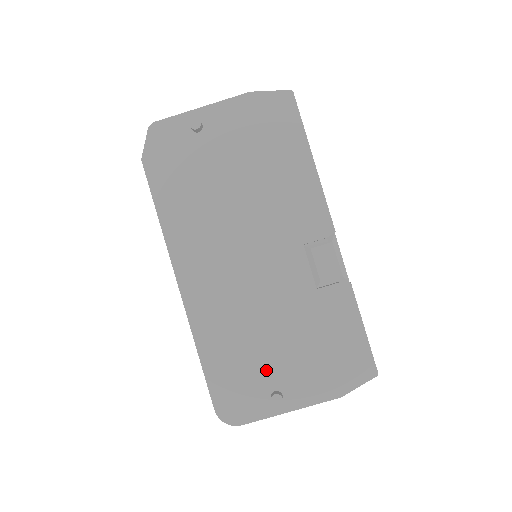
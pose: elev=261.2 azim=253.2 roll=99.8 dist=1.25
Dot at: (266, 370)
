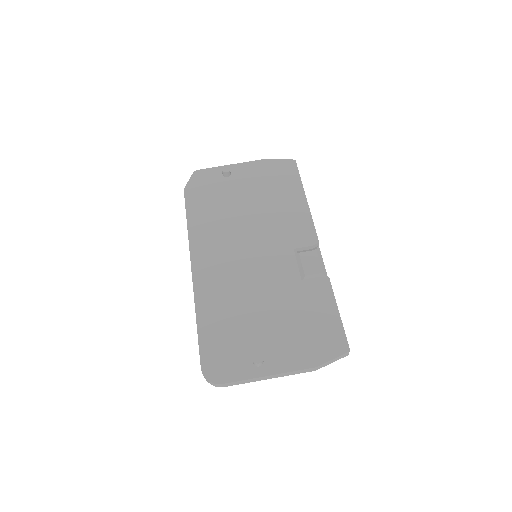
Dot at: (252, 338)
